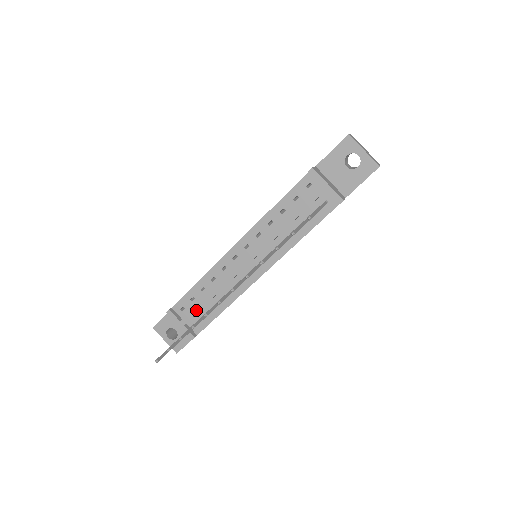
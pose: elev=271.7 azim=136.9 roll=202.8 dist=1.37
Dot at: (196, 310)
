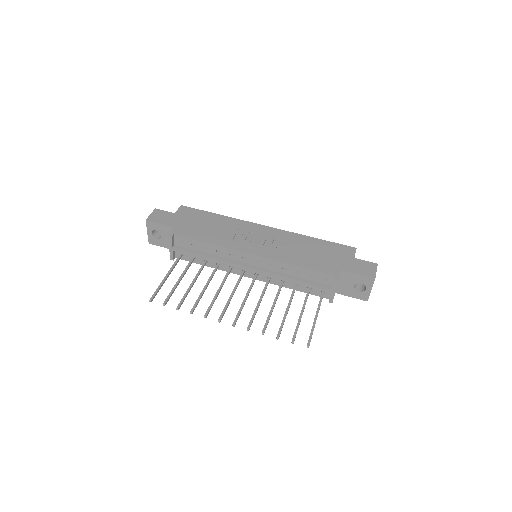
Dot at: (190, 254)
